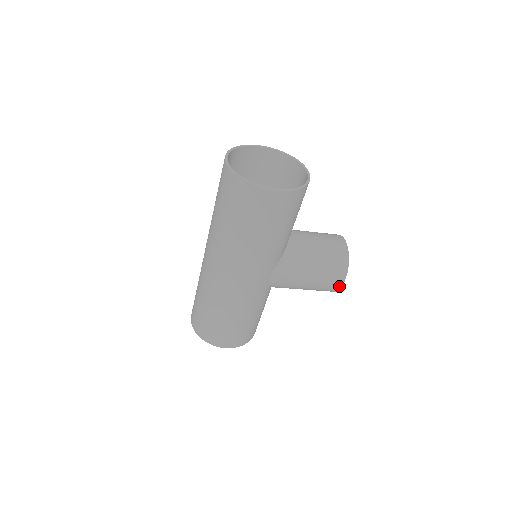
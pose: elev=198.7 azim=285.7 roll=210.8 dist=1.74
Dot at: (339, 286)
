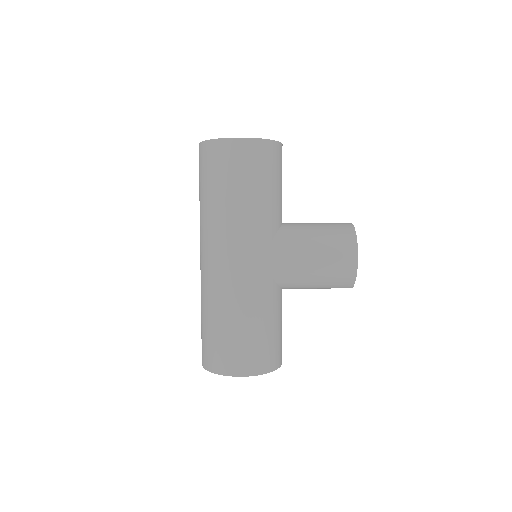
Dot at: (354, 265)
